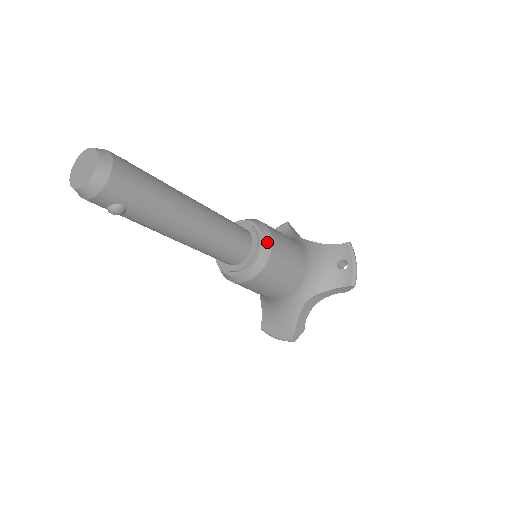
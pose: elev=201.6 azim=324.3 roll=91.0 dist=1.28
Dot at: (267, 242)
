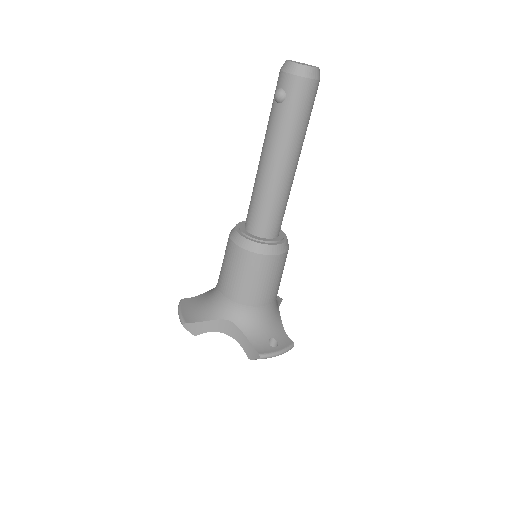
Dot at: (277, 250)
